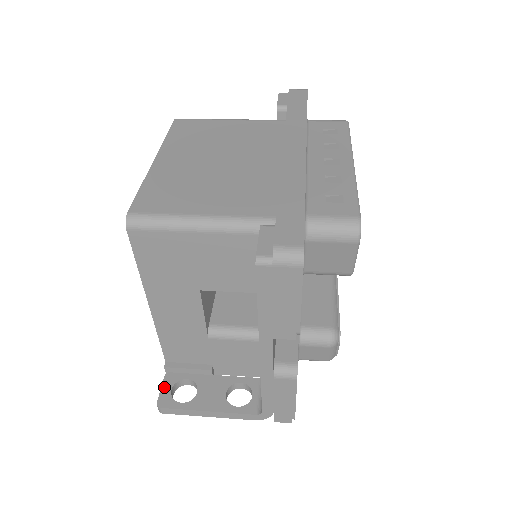
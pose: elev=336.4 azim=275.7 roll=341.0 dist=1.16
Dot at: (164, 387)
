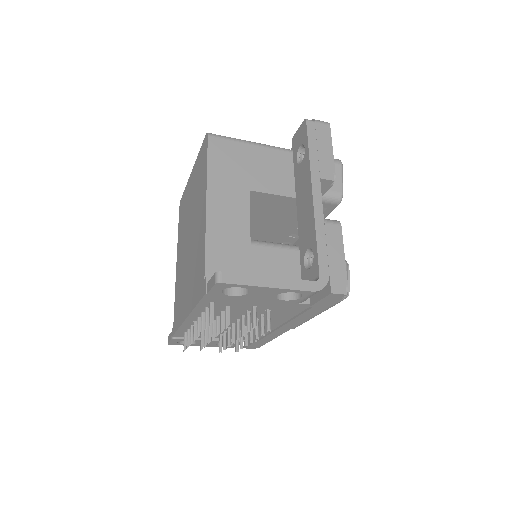
Dot at: occluded
